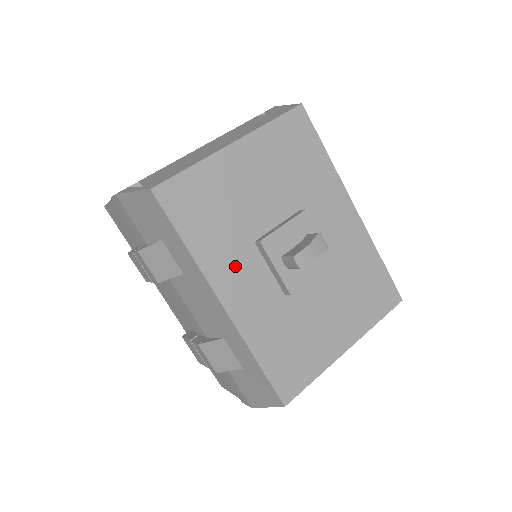
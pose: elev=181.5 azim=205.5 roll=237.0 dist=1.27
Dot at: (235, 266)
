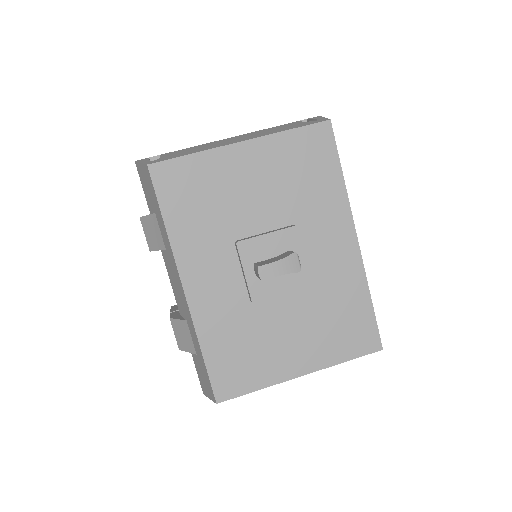
Dot at: (207, 258)
